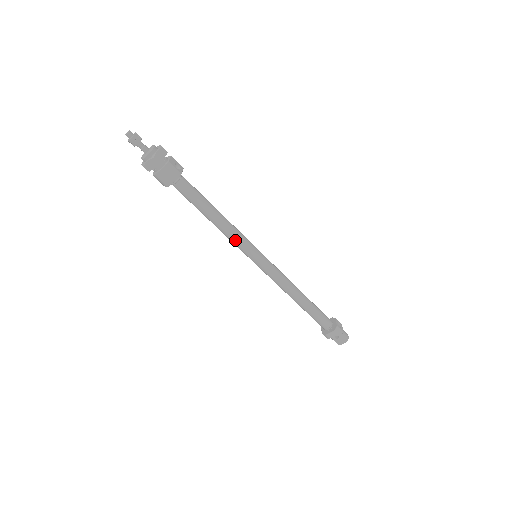
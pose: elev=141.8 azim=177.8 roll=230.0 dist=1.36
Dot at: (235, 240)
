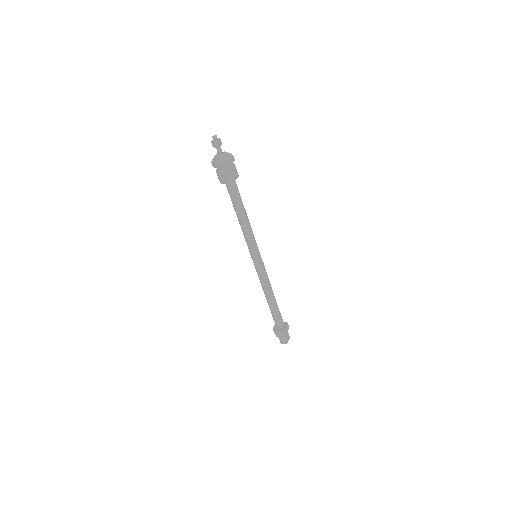
Dot at: (253, 237)
